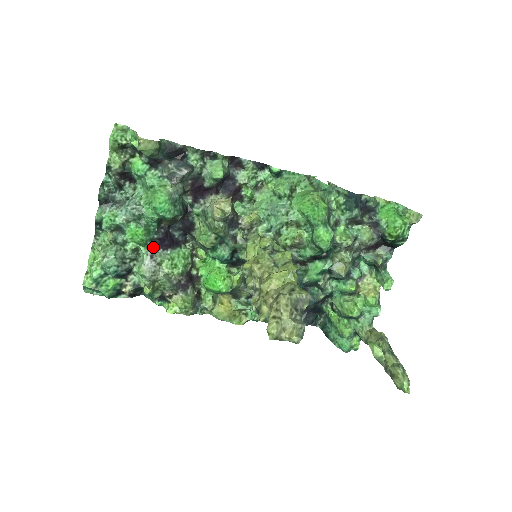
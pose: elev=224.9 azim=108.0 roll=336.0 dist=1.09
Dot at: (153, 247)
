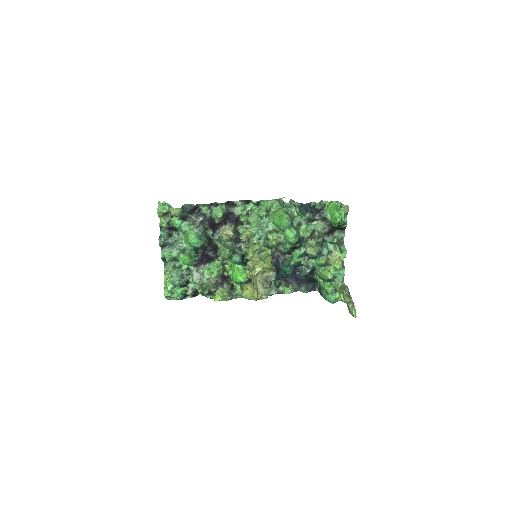
Dot at: (197, 265)
